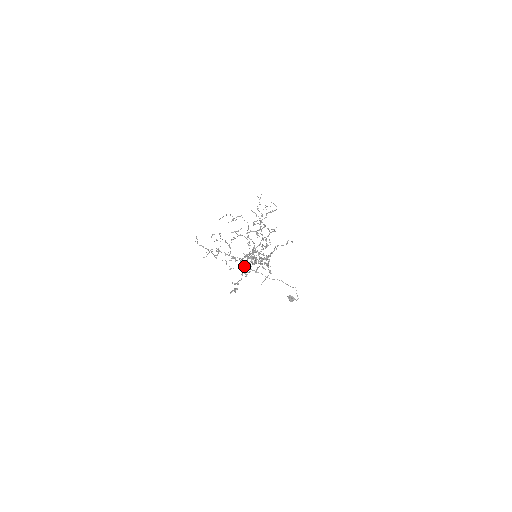
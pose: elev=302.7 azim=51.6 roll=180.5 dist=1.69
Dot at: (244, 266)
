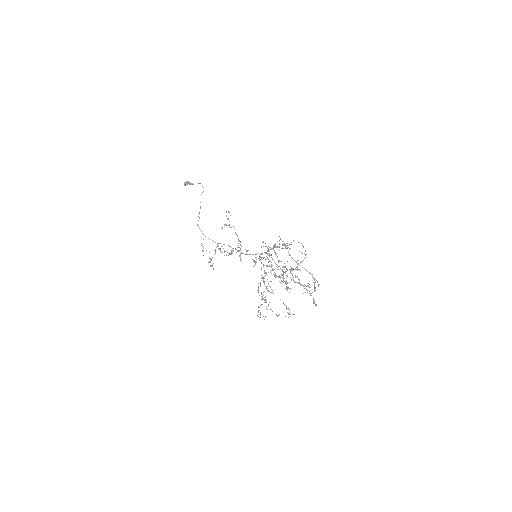
Dot at: occluded
